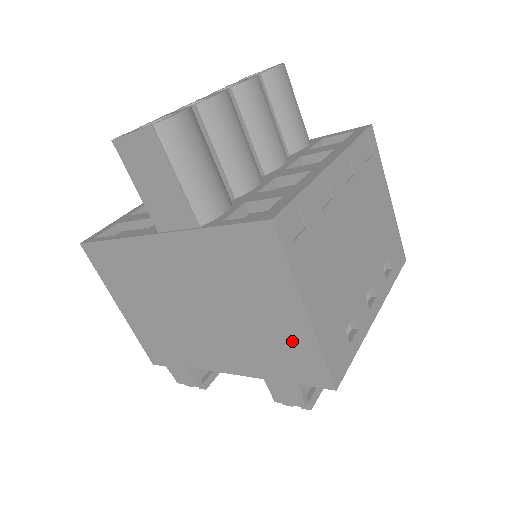
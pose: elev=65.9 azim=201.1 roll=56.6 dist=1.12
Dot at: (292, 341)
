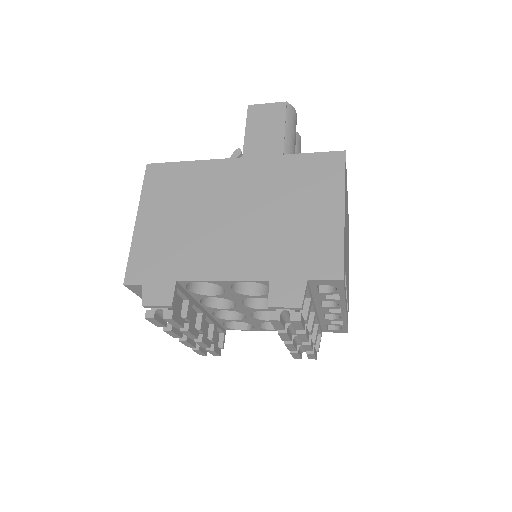
Dot at: (320, 236)
